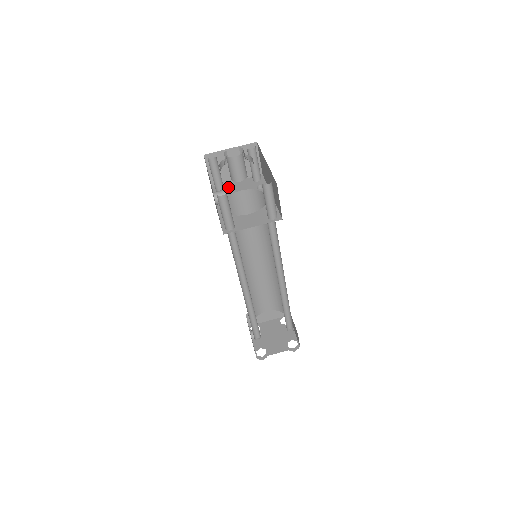
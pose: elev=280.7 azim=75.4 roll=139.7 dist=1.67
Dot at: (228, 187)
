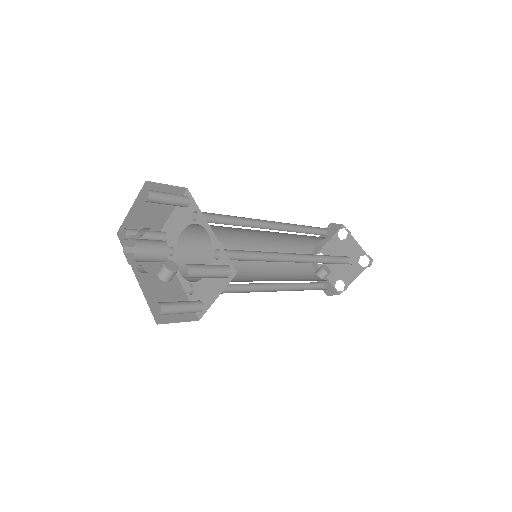
Dot at: (169, 231)
